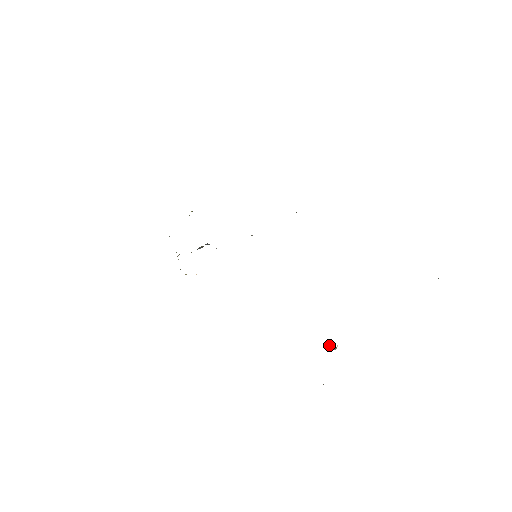
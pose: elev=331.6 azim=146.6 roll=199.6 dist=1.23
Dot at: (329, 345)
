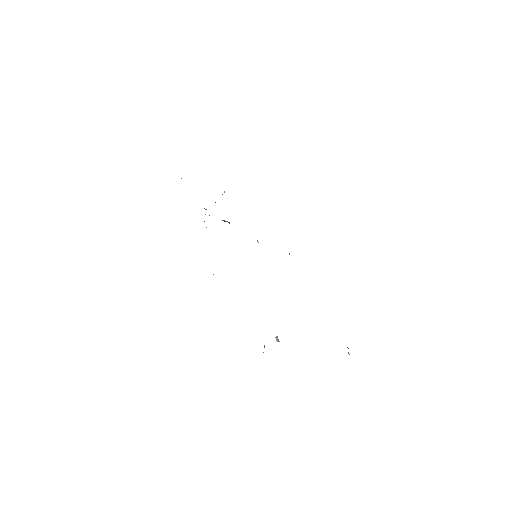
Dot at: (276, 337)
